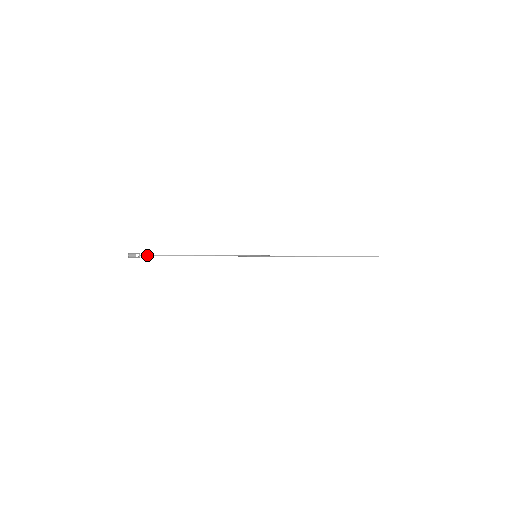
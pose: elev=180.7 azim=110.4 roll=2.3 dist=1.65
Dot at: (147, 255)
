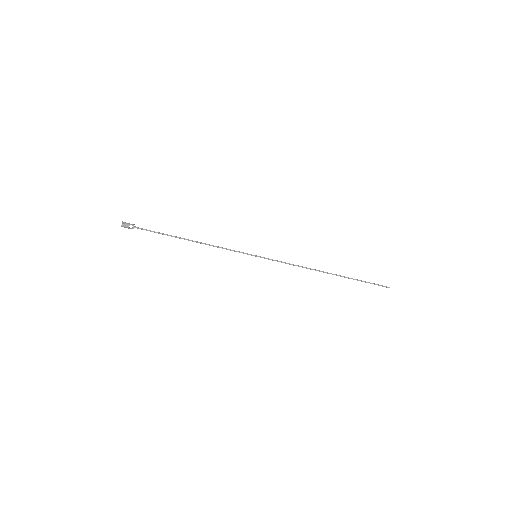
Dot at: (141, 228)
